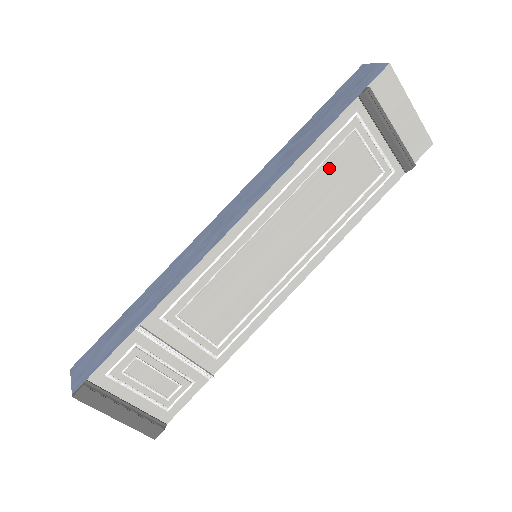
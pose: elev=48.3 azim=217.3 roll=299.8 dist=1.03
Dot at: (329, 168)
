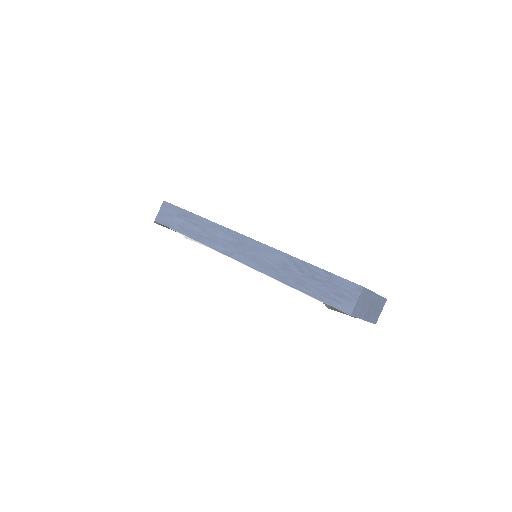
Dot at: occluded
